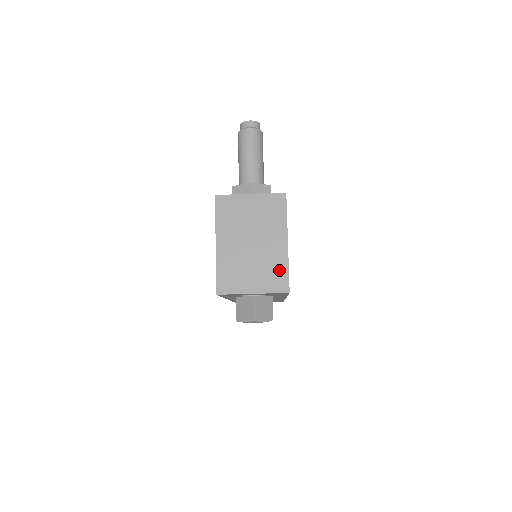
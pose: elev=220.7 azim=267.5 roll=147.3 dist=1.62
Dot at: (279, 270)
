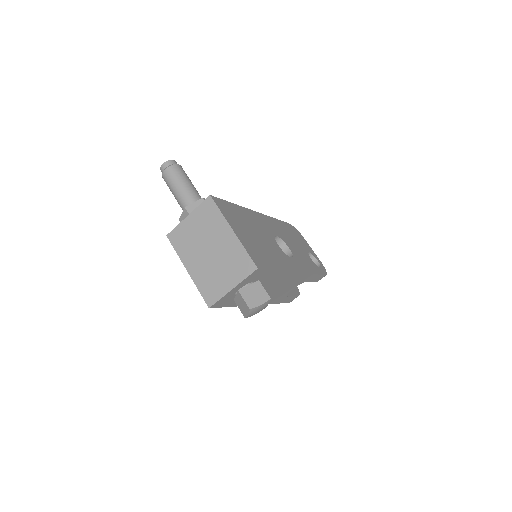
Dot at: (240, 257)
